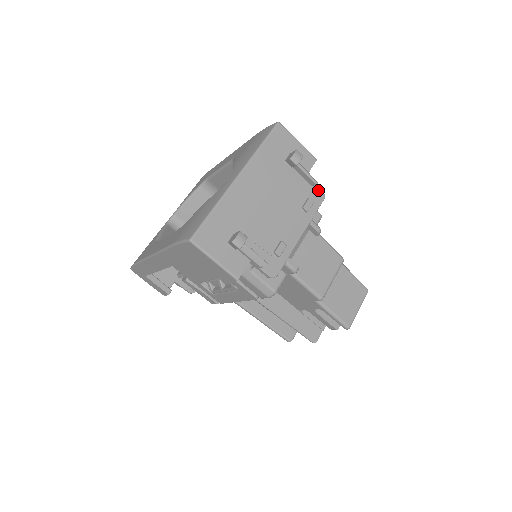
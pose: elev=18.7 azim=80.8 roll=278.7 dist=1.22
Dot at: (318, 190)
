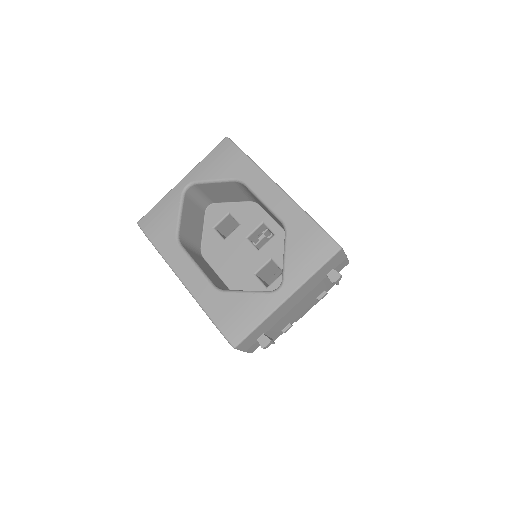
Dot at: occluded
